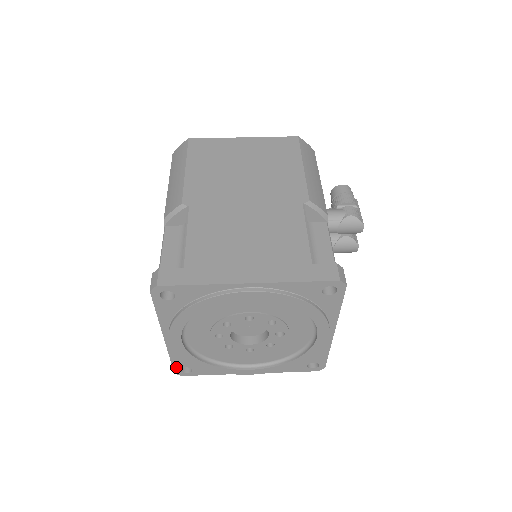
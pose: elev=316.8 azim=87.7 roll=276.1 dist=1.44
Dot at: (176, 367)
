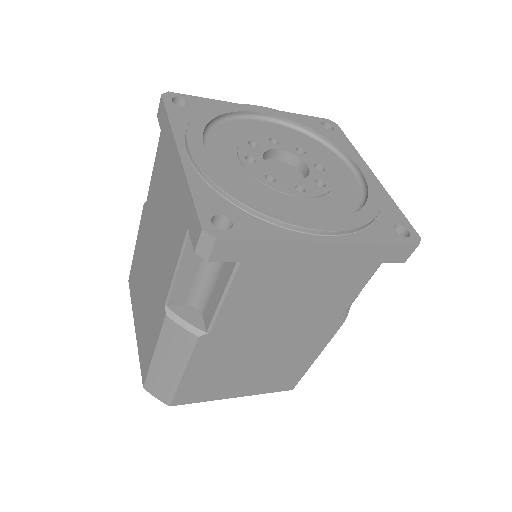
Dot at: (203, 214)
